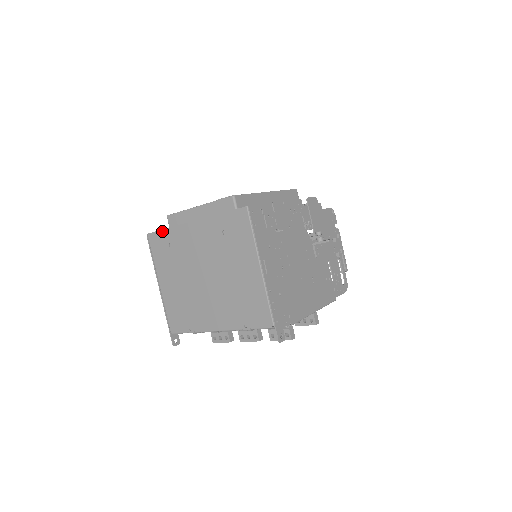
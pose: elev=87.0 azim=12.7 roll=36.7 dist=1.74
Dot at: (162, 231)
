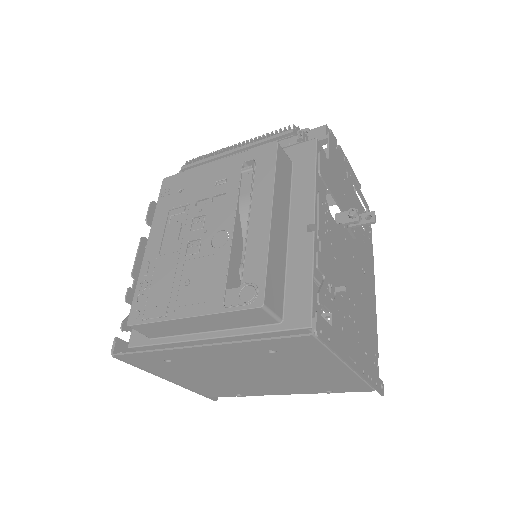
Dot at: (142, 354)
